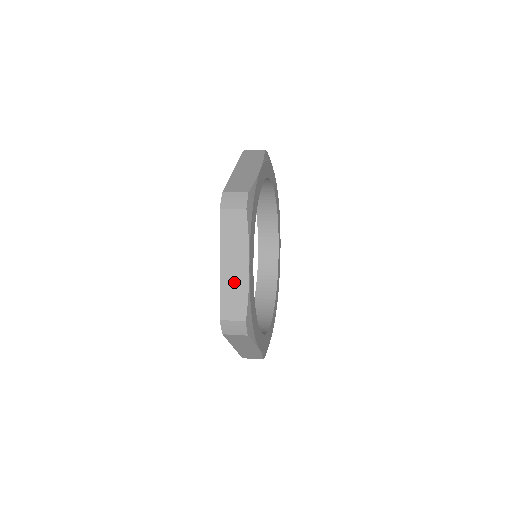
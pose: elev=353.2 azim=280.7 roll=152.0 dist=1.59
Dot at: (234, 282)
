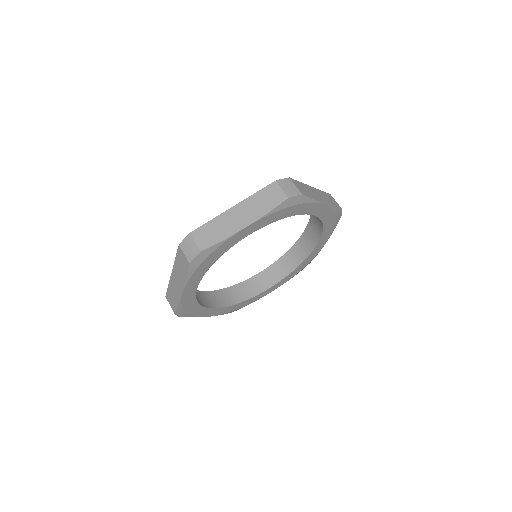
Dot at: (175, 290)
